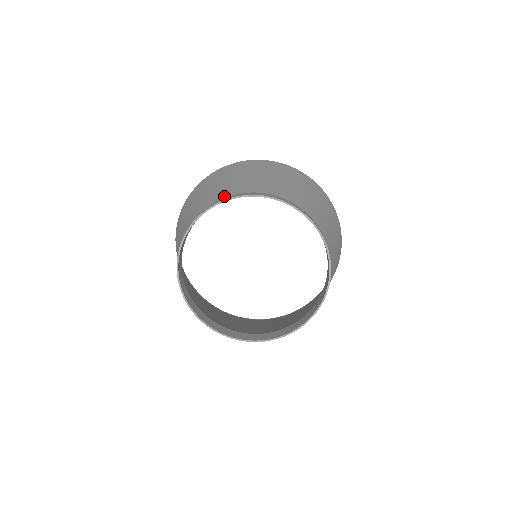
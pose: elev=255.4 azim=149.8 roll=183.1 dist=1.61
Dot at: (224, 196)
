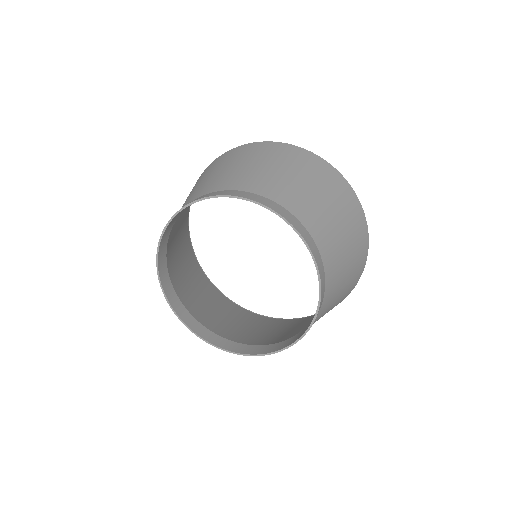
Dot at: occluded
